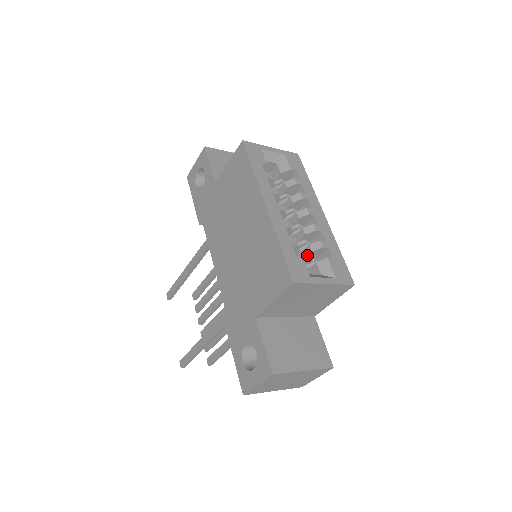
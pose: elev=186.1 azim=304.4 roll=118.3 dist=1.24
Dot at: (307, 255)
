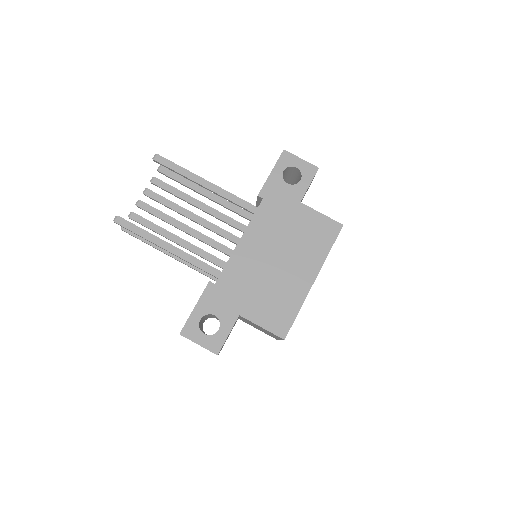
Dot at: occluded
